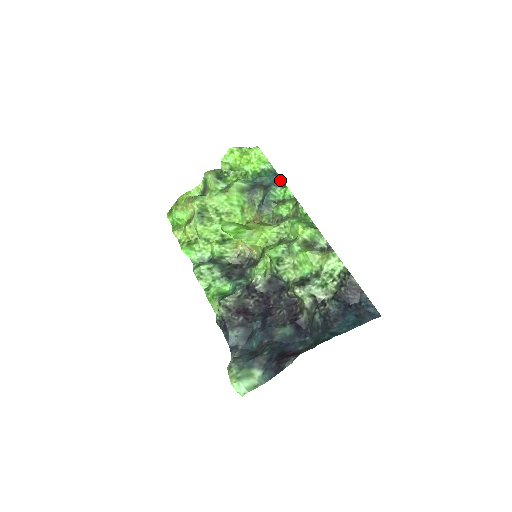
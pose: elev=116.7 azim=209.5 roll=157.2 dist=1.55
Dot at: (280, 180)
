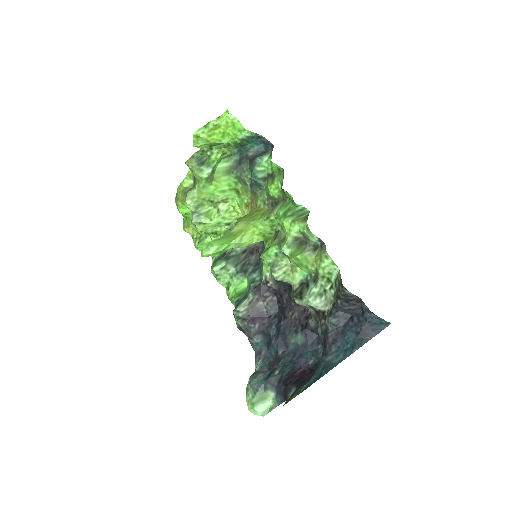
Dot at: (267, 142)
